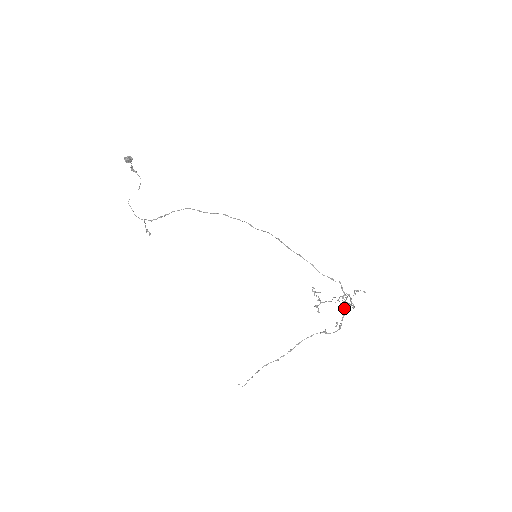
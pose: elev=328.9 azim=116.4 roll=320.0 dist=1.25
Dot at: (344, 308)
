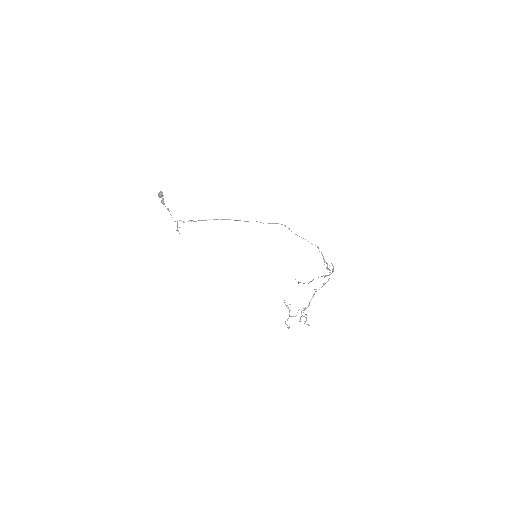
Dot at: (329, 265)
